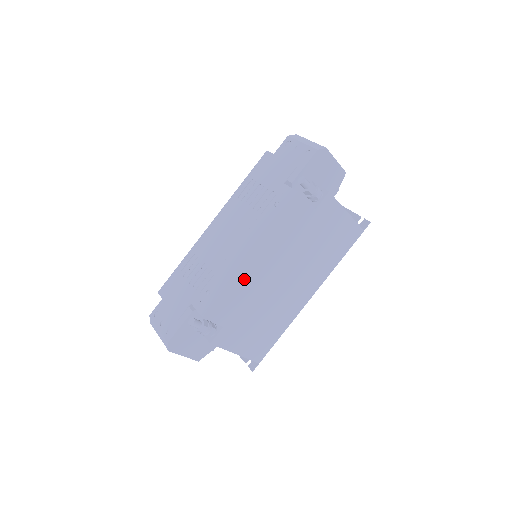
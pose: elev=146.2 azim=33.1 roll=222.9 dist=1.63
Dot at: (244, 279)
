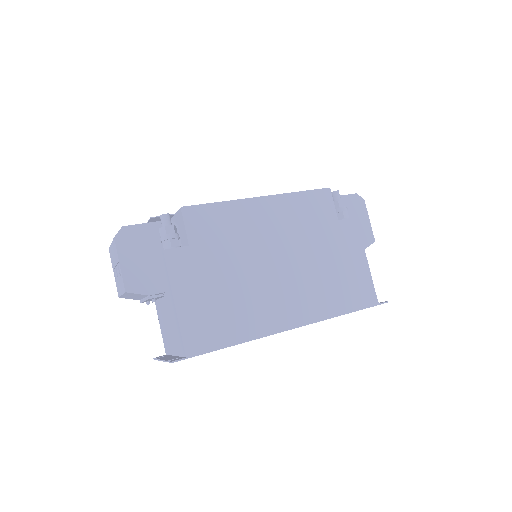
Dot at: (242, 215)
